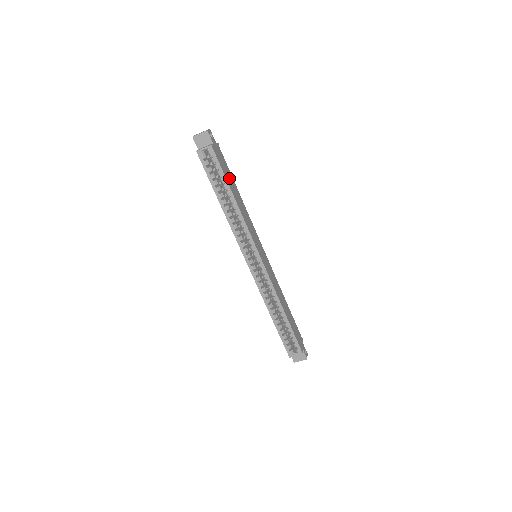
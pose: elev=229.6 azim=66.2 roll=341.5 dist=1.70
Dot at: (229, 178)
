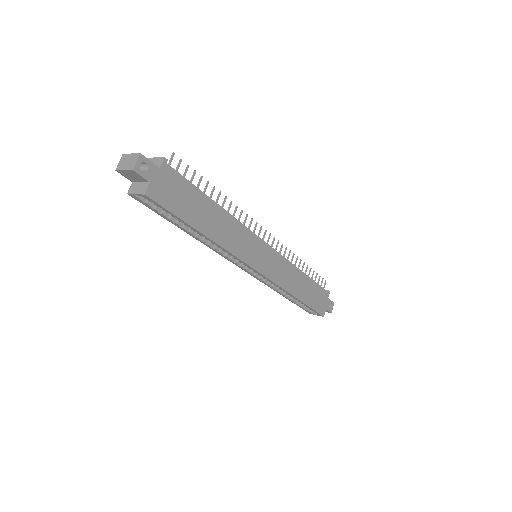
Dot at: (192, 207)
